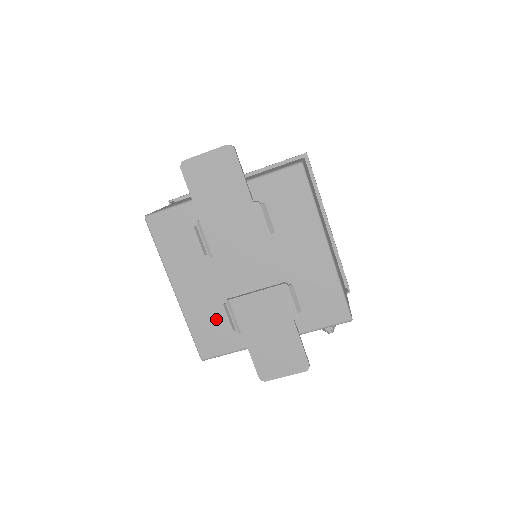
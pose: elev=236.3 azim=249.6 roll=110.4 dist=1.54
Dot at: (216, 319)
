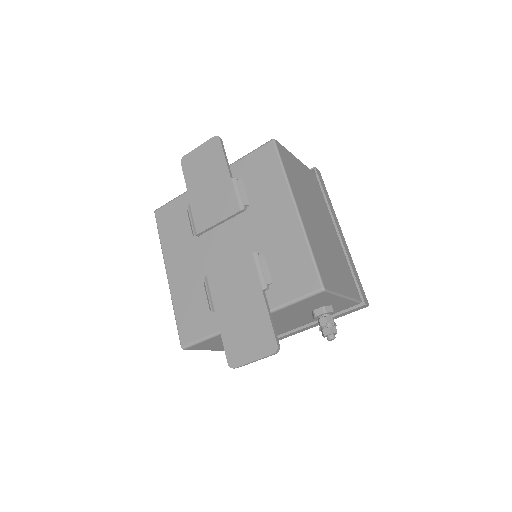
Dot at: (197, 300)
